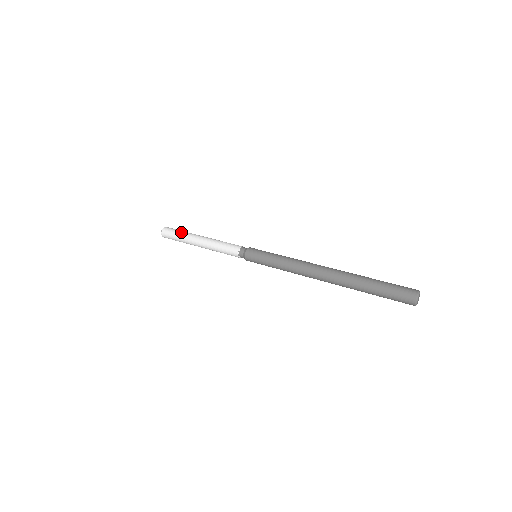
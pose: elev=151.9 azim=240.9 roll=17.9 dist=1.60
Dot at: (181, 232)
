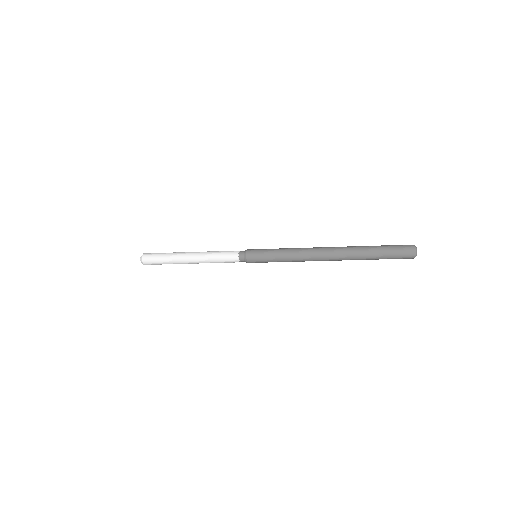
Dot at: occluded
